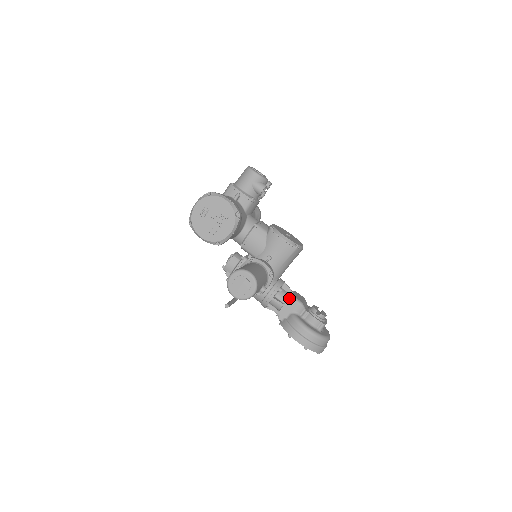
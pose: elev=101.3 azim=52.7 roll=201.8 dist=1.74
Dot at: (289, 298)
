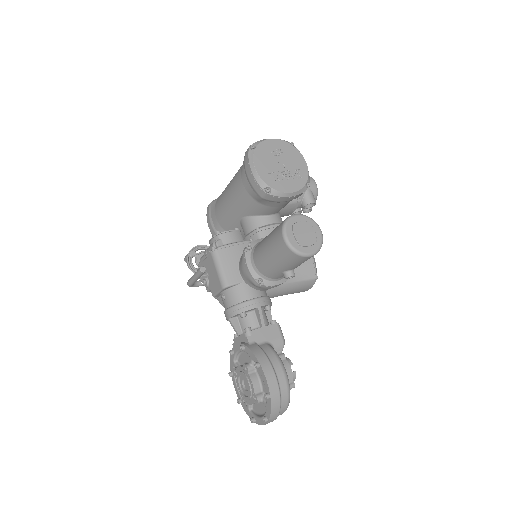
Dot at: (276, 323)
